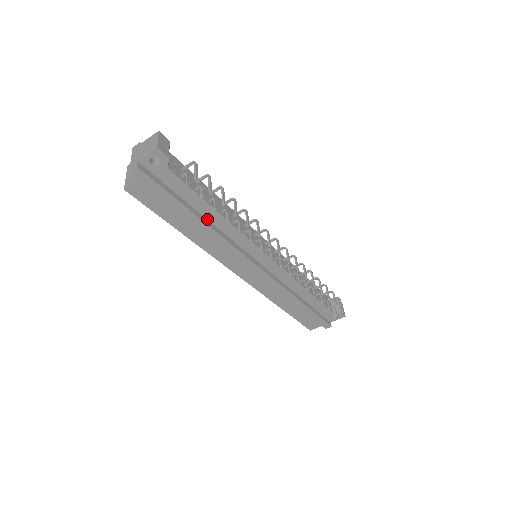
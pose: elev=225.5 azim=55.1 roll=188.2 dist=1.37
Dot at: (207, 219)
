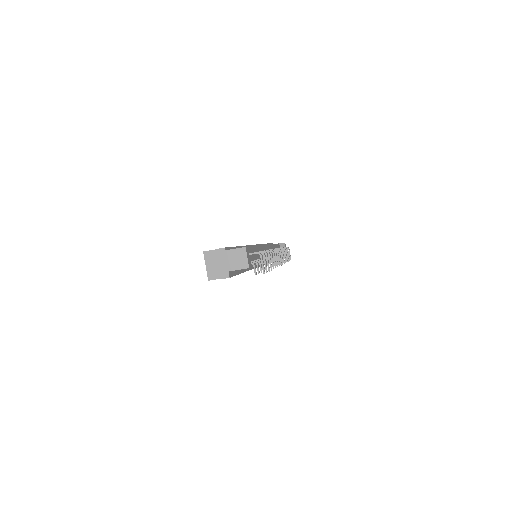
Dot at: occluded
